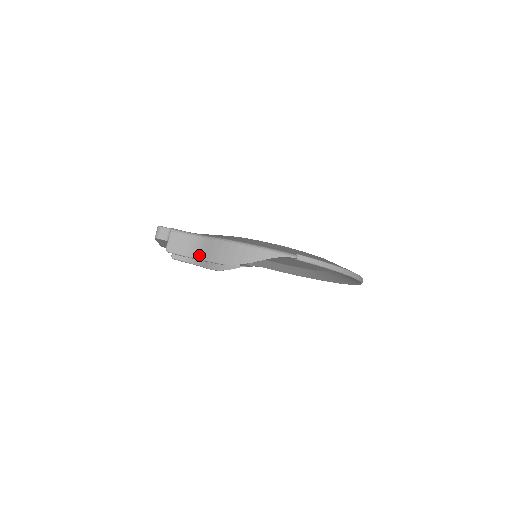
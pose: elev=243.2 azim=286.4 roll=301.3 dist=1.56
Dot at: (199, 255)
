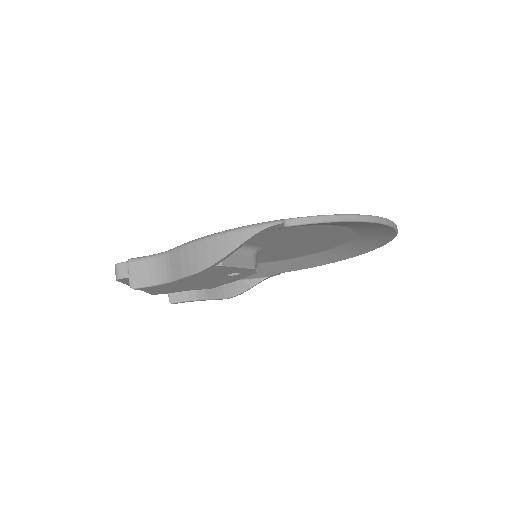
Dot at: (170, 276)
